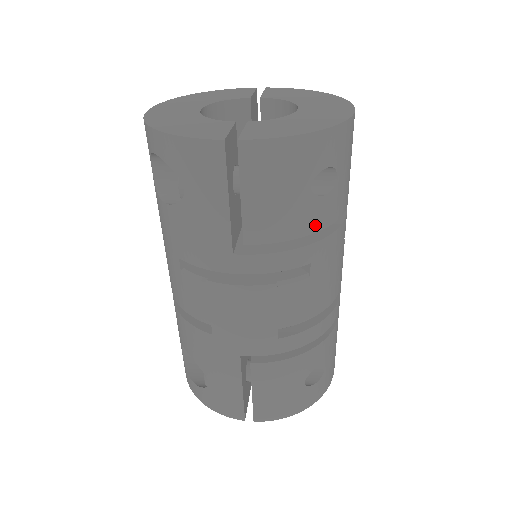
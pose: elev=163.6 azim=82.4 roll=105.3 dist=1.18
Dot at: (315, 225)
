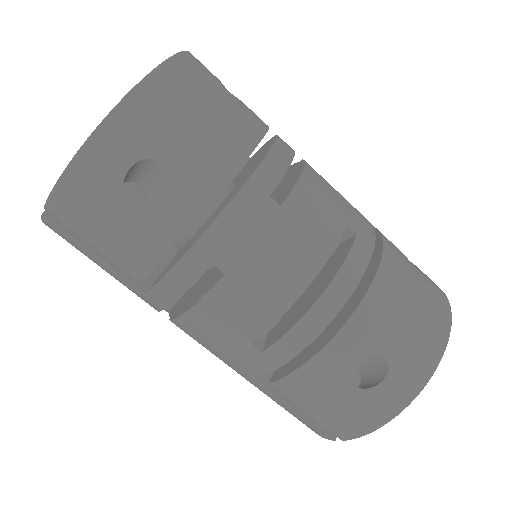
Dot at: (176, 227)
